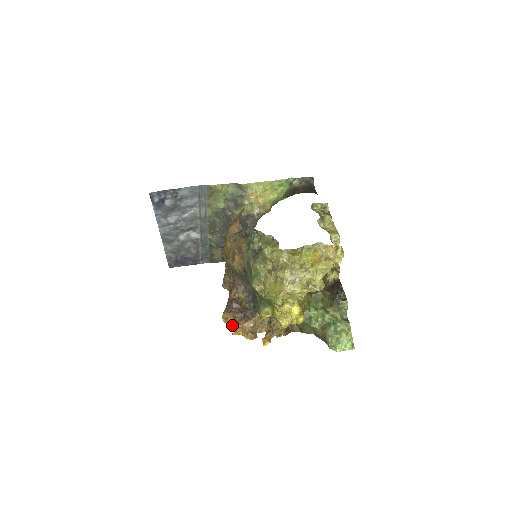
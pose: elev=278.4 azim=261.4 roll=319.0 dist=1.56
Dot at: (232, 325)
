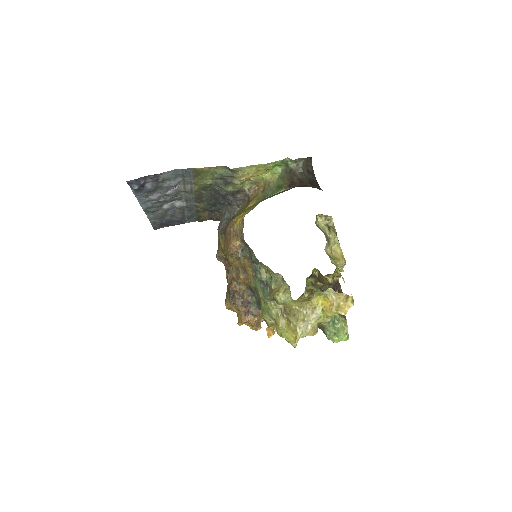
Dot at: occluded
